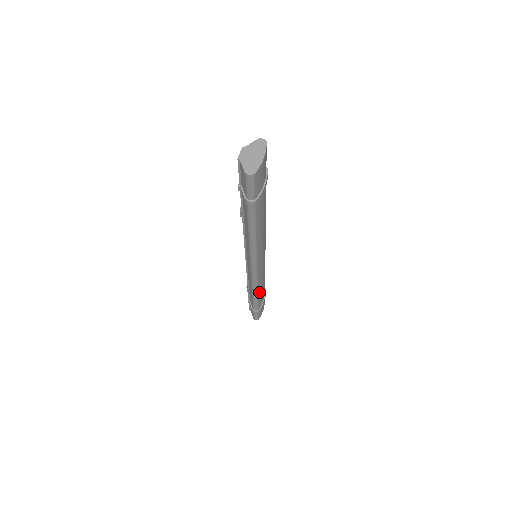
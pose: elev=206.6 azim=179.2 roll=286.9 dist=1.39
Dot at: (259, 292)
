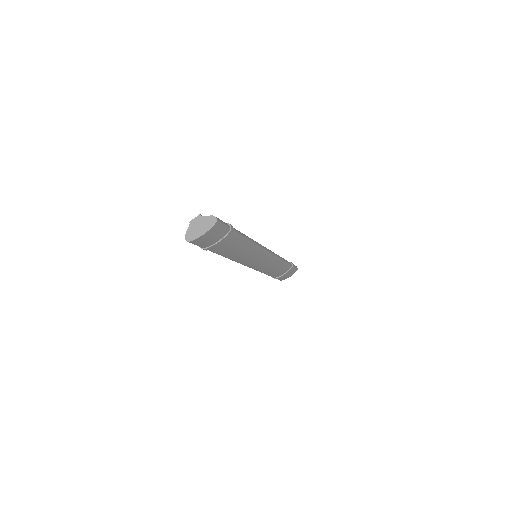
Dot at: (267, 272)
